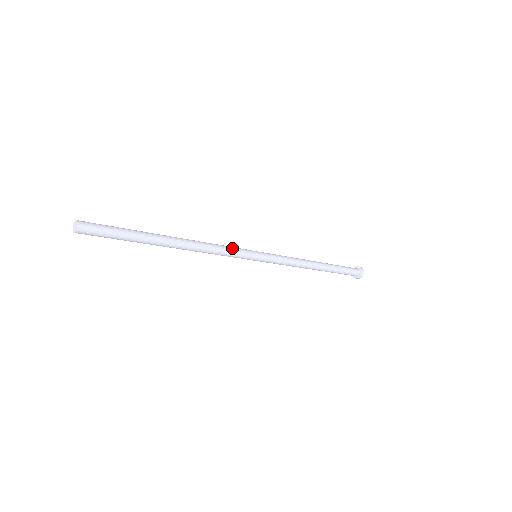
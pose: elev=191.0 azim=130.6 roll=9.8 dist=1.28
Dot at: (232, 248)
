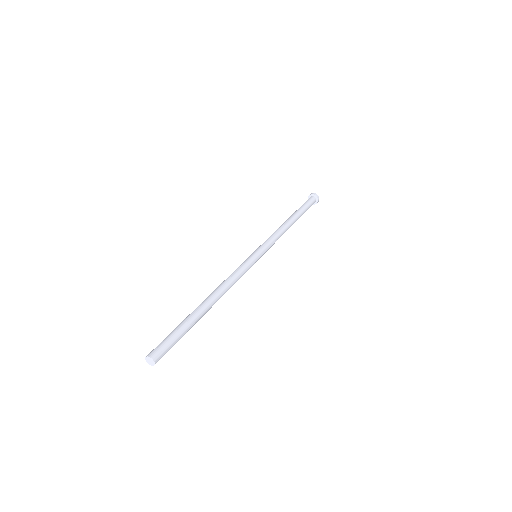
Dot at: (245, 272)
